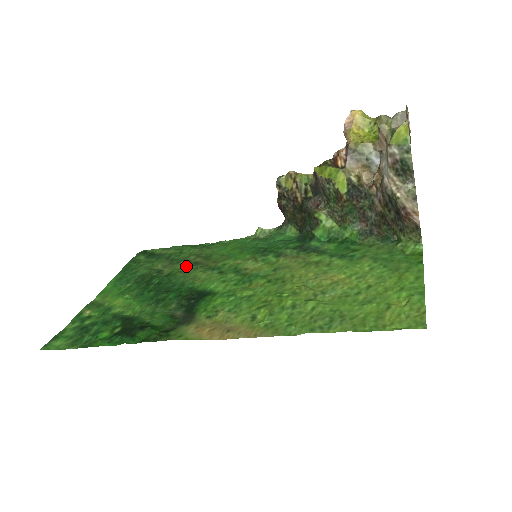
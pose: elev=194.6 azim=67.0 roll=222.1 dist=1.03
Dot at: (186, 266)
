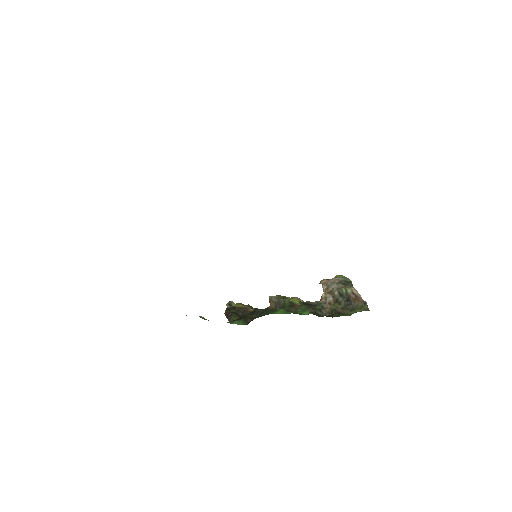
Dot at: occluded
